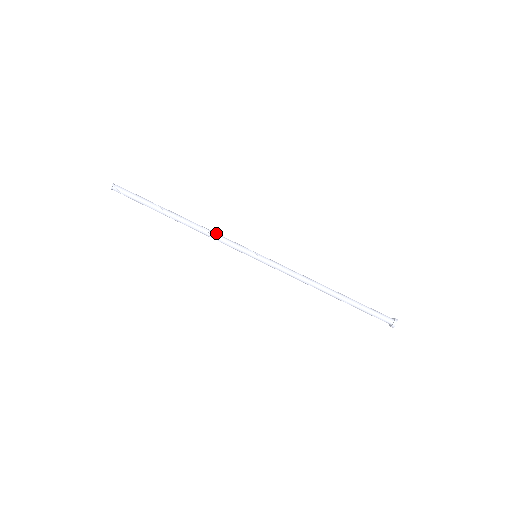
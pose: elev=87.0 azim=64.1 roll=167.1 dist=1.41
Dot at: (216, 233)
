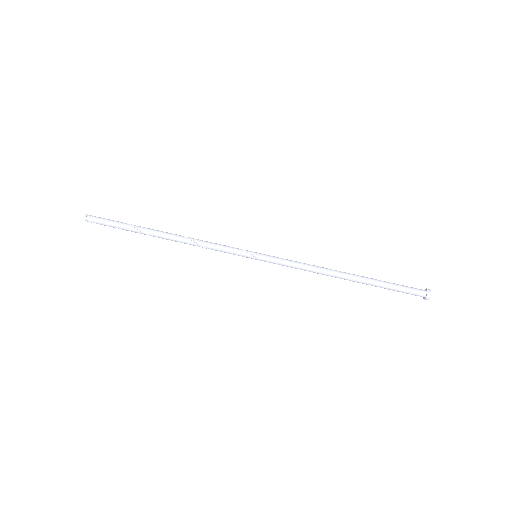
Dot at: (206, 243)
